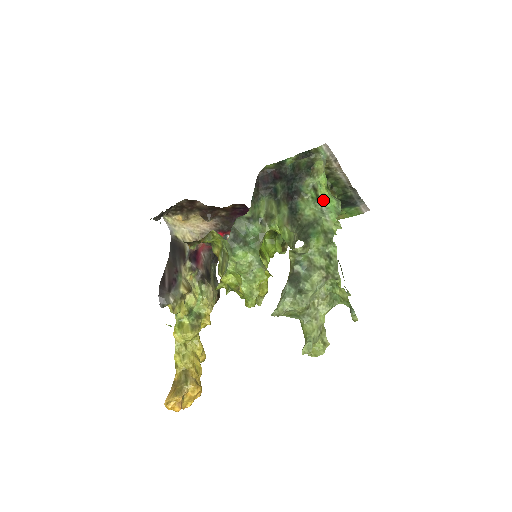
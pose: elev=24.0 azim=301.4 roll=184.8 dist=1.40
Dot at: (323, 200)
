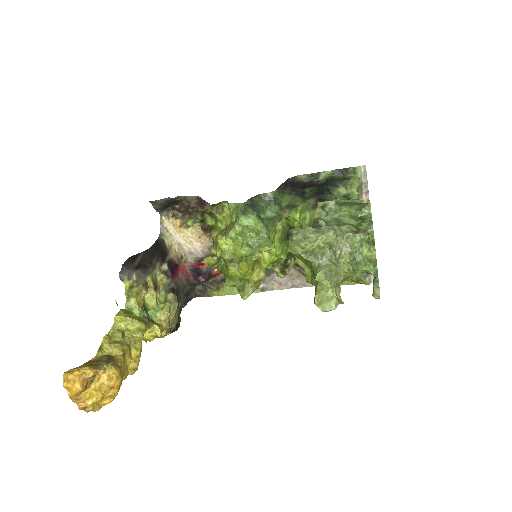
Dot at: (355, 199)
